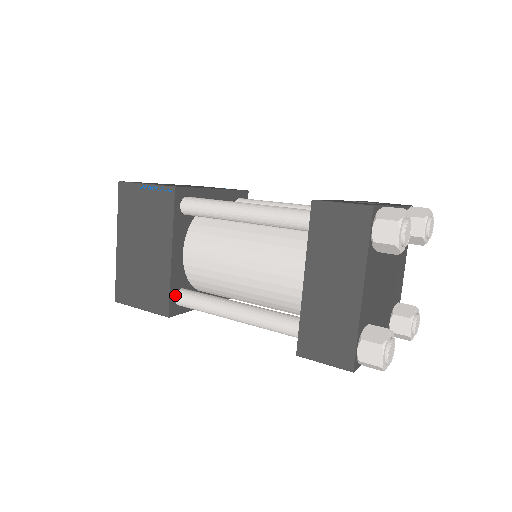
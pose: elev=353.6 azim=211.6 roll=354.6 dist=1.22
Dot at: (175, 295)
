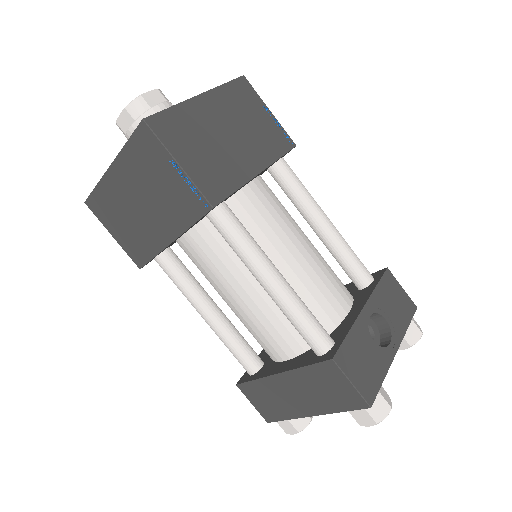
Dot at: (156, 256)
